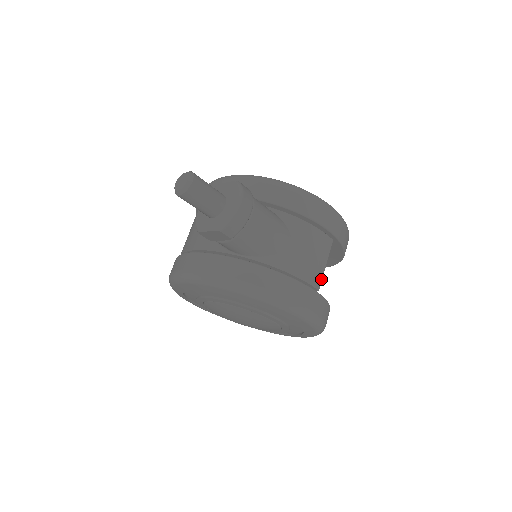
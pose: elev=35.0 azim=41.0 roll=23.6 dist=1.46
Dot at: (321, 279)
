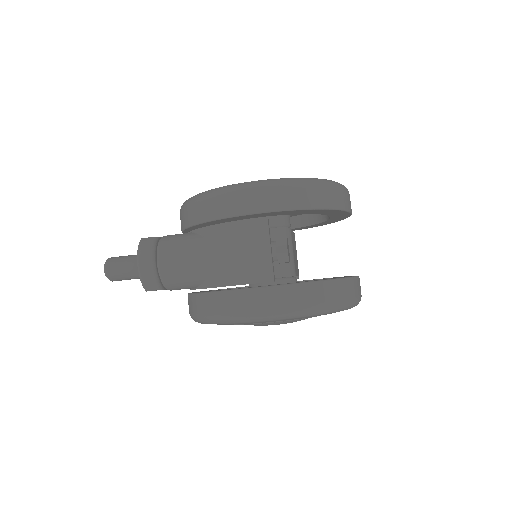
Dot at: (270, 268)
